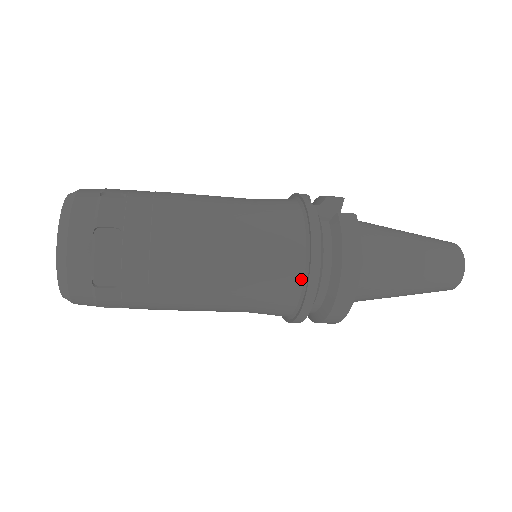
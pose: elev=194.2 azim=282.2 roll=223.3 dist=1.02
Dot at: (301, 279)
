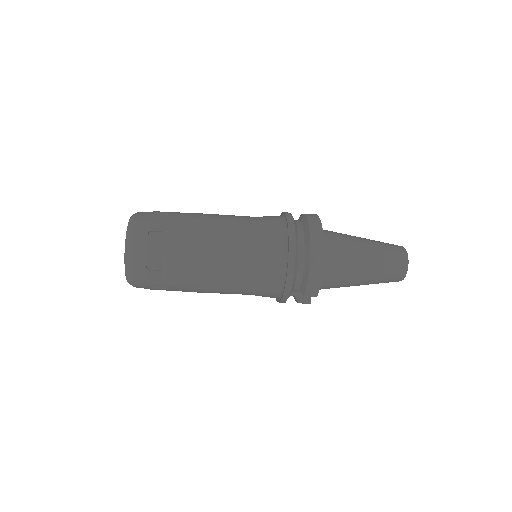
Dot at: (284, 231)
